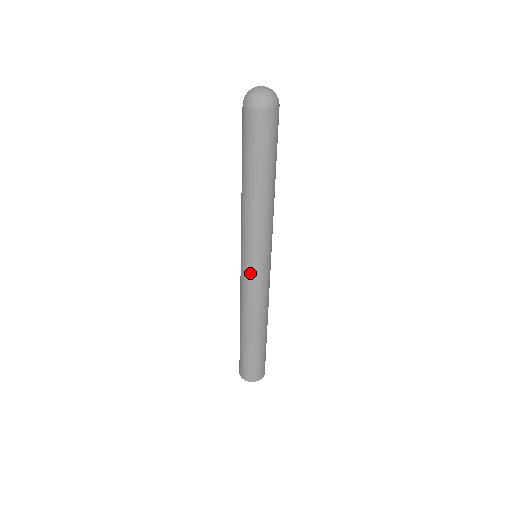
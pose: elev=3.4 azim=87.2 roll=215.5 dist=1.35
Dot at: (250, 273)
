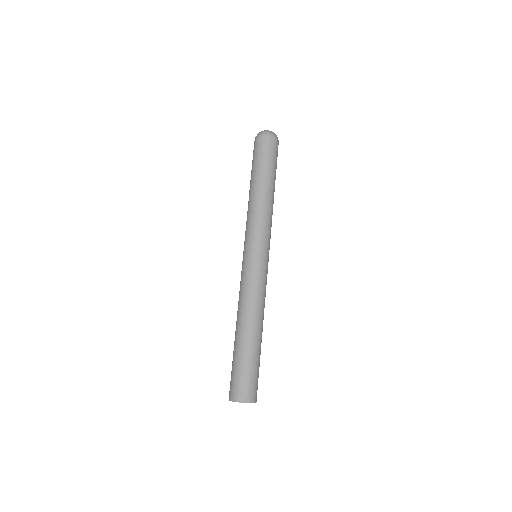
Dot at: (257, 263)
